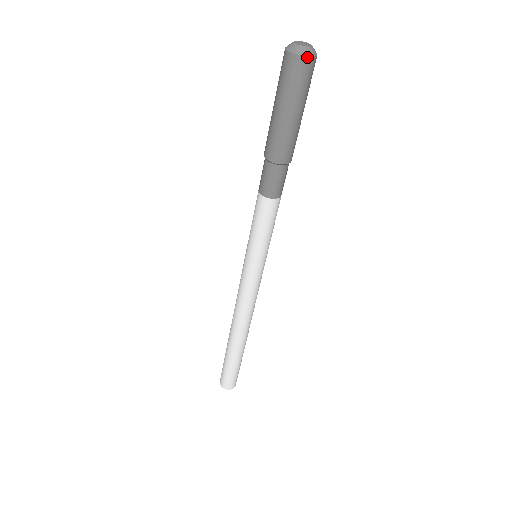
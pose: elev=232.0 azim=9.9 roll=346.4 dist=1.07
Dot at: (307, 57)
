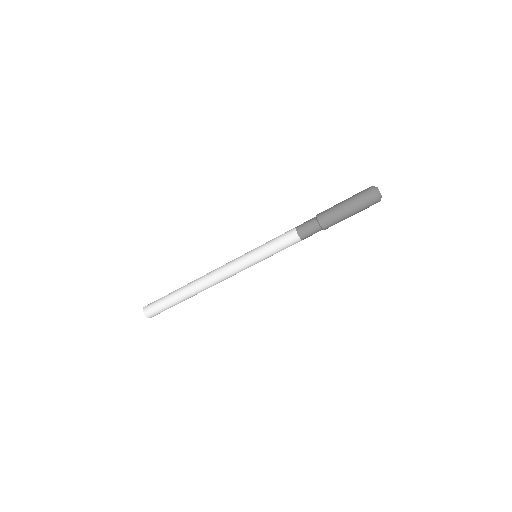
Dot at: (377, 196)
